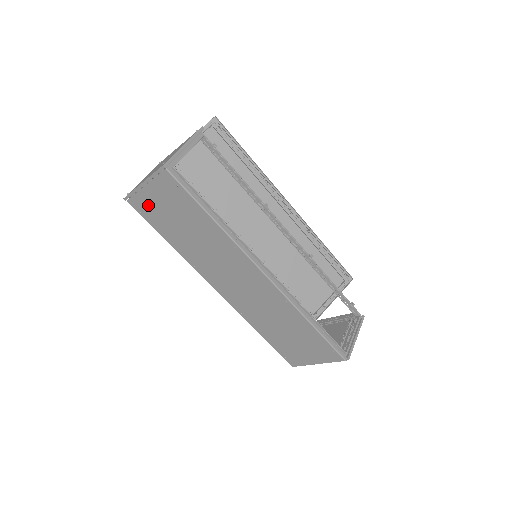
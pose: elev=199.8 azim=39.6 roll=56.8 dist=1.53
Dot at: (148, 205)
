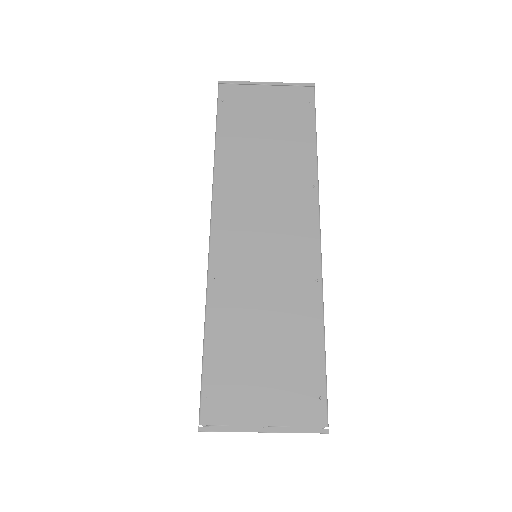
Dot at: (245, 100)
